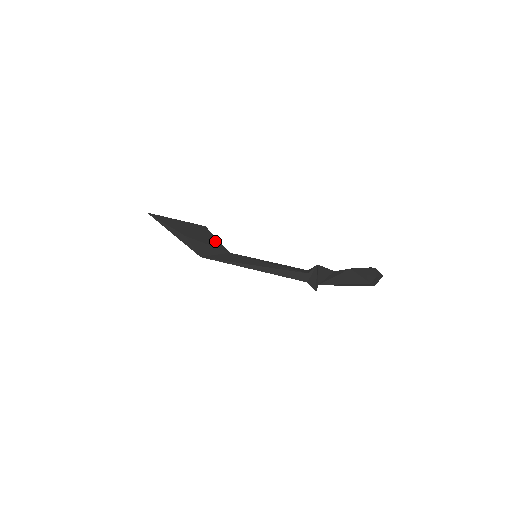
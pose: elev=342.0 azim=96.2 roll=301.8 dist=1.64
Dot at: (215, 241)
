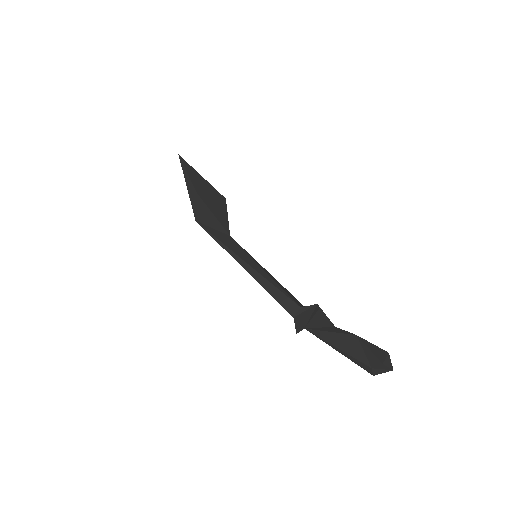
Dot at: (224, 216)
